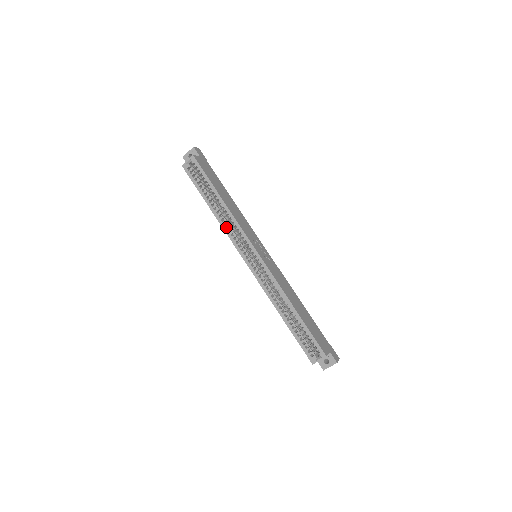
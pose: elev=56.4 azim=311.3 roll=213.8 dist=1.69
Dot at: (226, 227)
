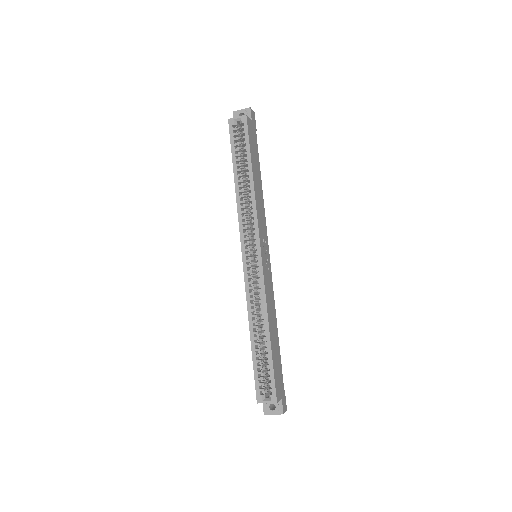
Dot at: (241, 209)
